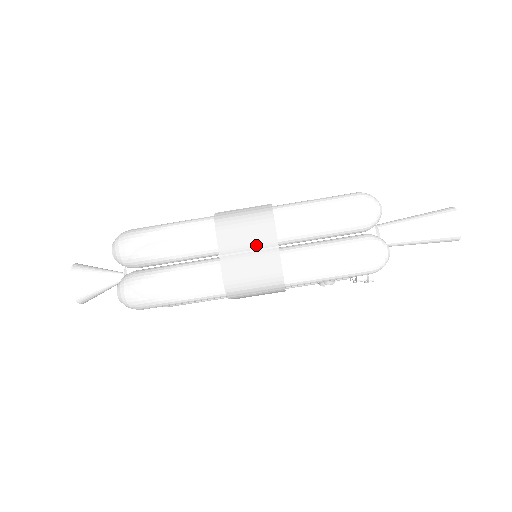
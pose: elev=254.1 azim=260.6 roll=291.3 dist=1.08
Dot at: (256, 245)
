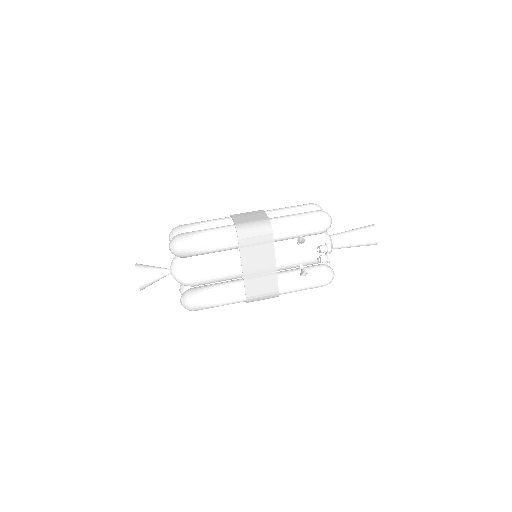
Dot at: (254, 215)
